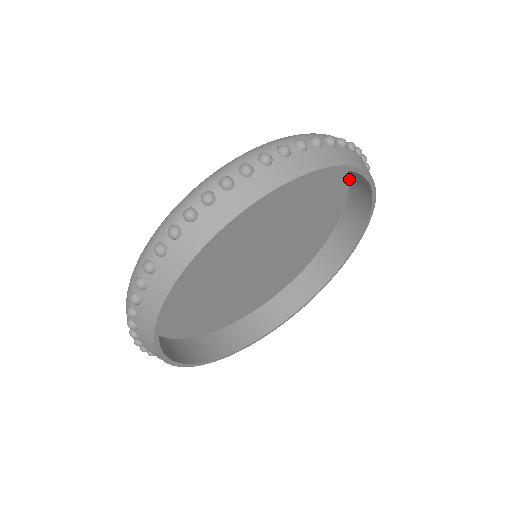
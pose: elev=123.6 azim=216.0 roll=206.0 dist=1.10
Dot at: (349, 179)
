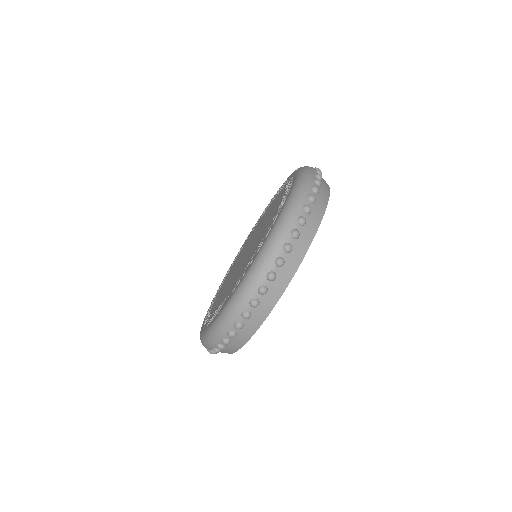
Dot at: occluded
